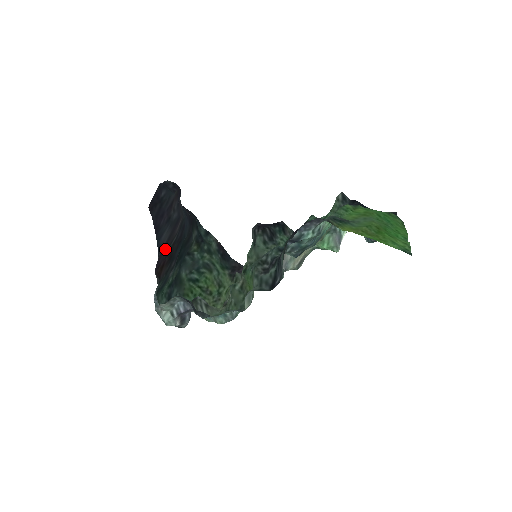
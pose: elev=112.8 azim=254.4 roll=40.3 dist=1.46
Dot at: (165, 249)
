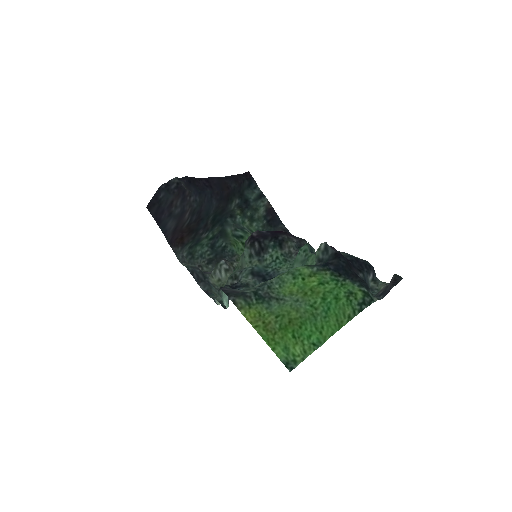
Dot at: (177, 230)
